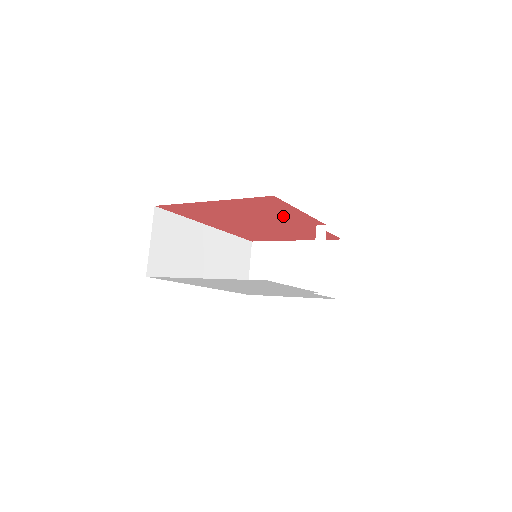
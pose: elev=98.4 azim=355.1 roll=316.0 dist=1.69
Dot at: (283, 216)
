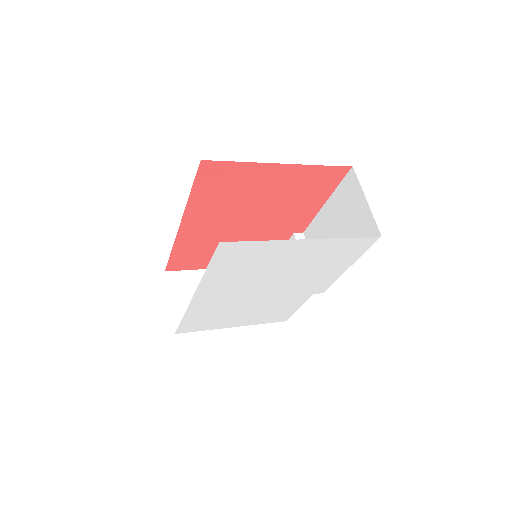
Dot at: (295, 209)
